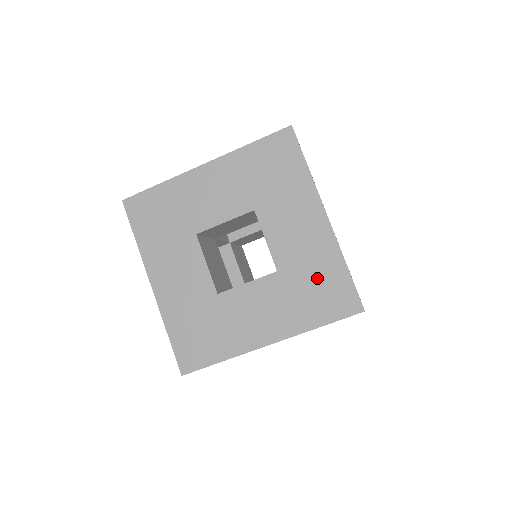
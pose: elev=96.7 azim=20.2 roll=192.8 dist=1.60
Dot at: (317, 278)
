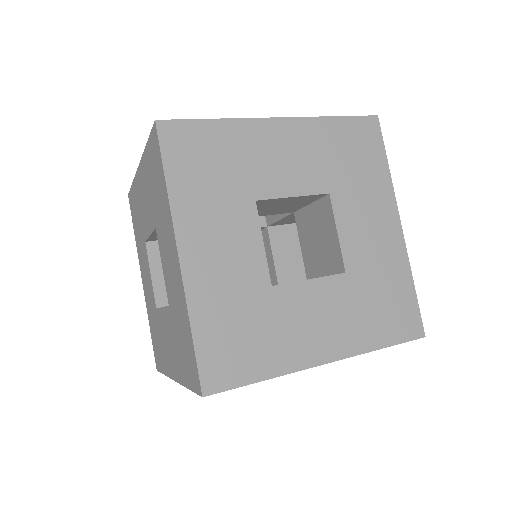
Dot at: (385, 290)
